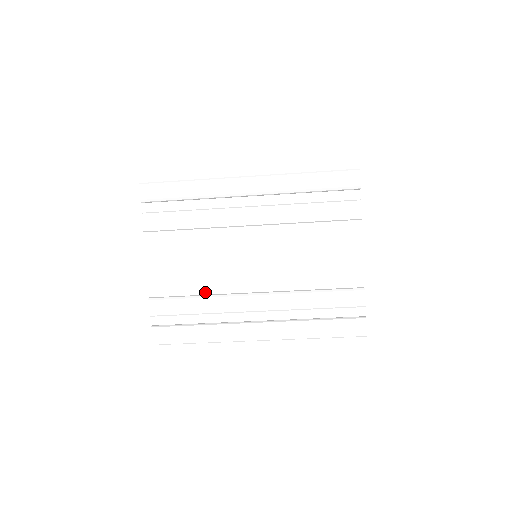
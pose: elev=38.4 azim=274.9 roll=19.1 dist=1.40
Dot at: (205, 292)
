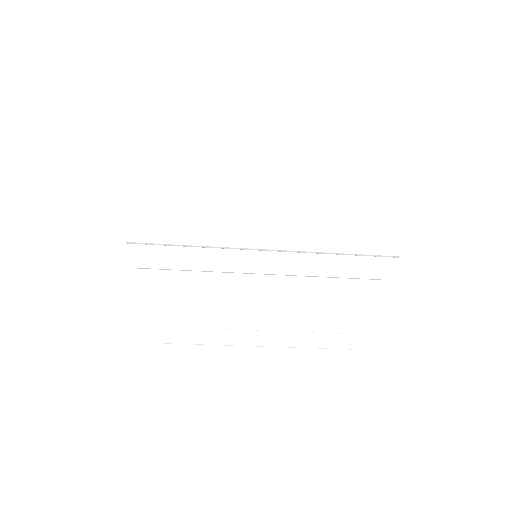
Dot at: (201, 310)
